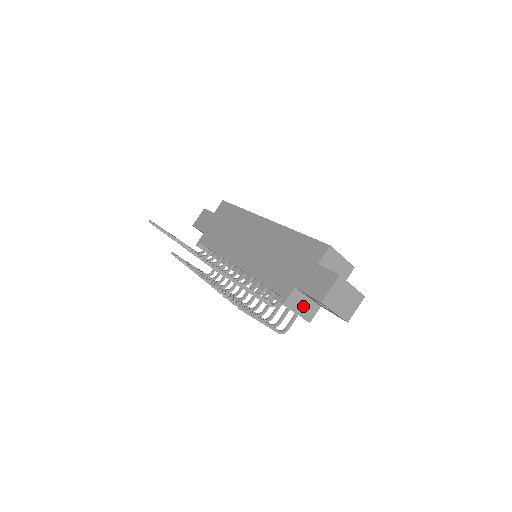
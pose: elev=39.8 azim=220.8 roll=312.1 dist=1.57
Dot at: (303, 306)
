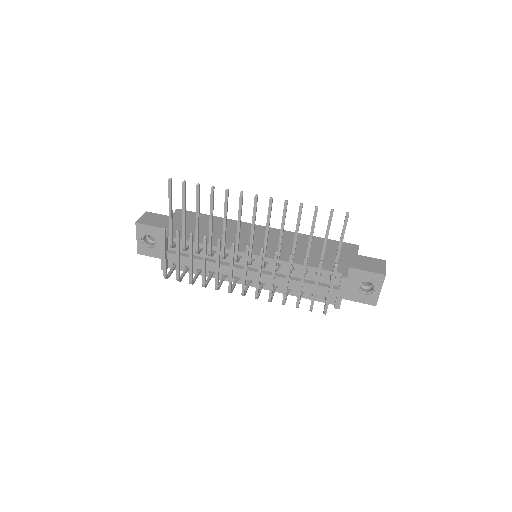
Dot at: occluded
